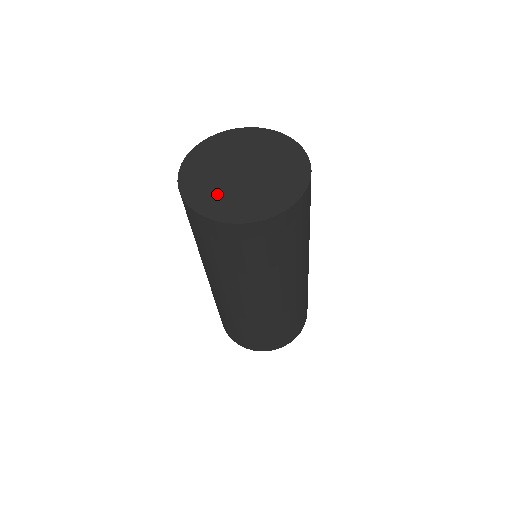
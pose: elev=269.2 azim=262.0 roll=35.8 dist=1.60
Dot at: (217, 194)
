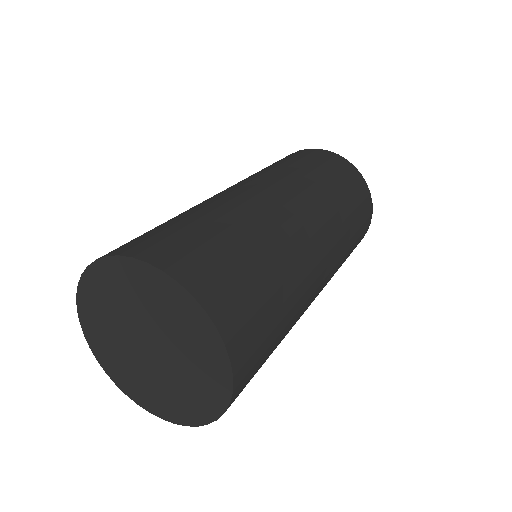
Dot at: (165, 393)
